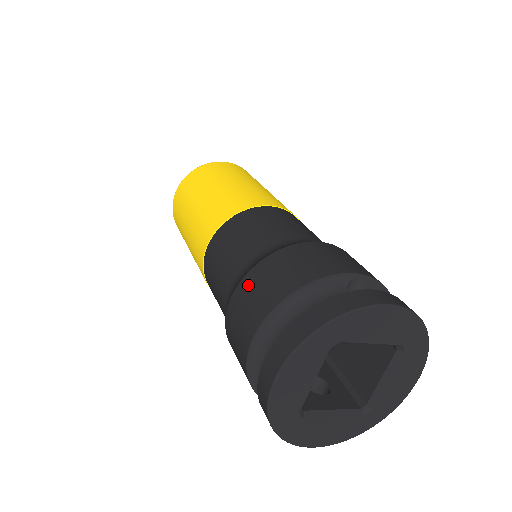
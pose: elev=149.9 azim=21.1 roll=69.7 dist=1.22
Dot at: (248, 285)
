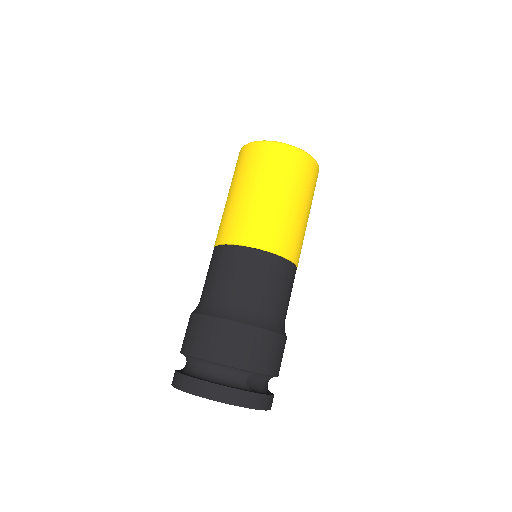
Dot at: (210, 326)
